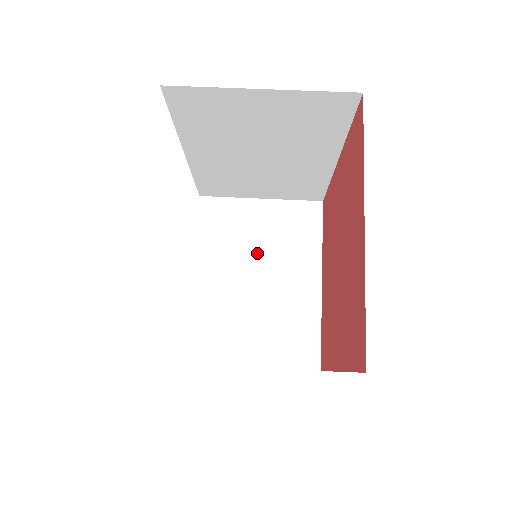
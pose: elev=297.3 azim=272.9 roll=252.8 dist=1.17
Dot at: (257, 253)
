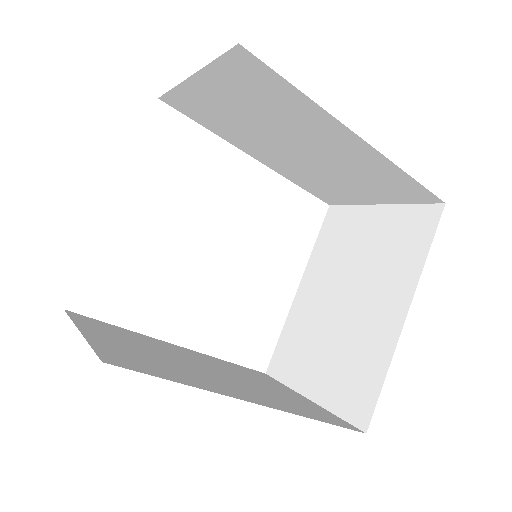
Dot at: (354, 269)
